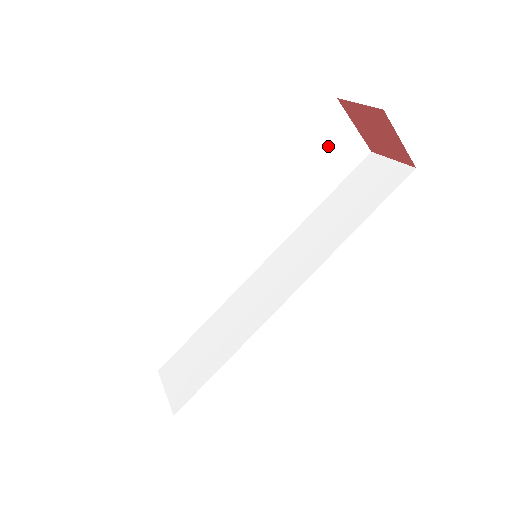
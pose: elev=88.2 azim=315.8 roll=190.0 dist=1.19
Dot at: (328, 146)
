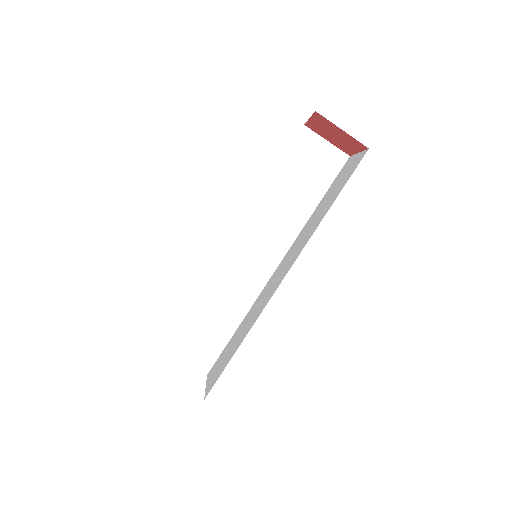
Dot at: occluded
